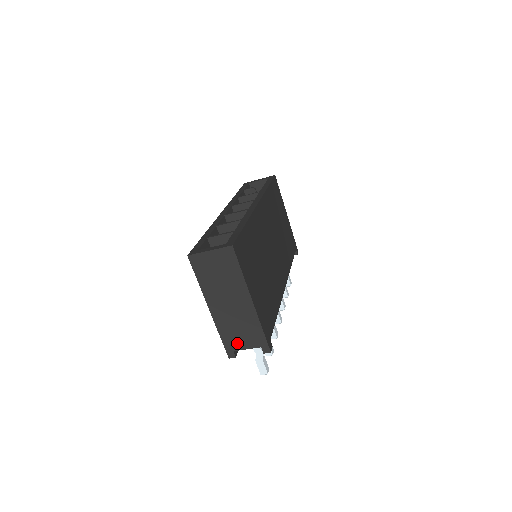
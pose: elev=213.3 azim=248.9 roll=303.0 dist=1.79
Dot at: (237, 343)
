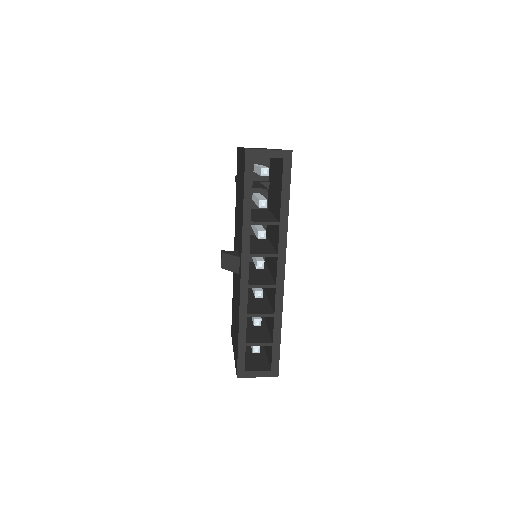
Dot at: occluded
